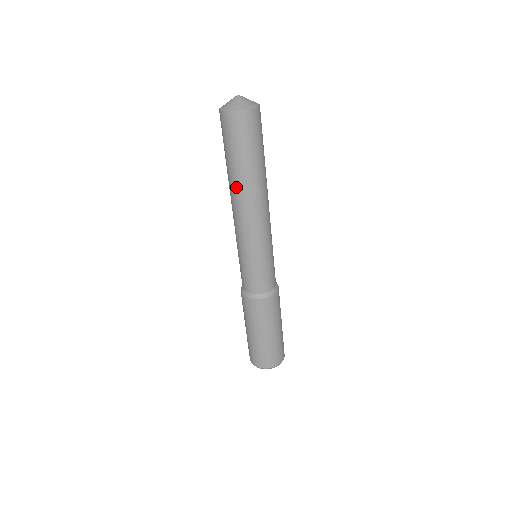
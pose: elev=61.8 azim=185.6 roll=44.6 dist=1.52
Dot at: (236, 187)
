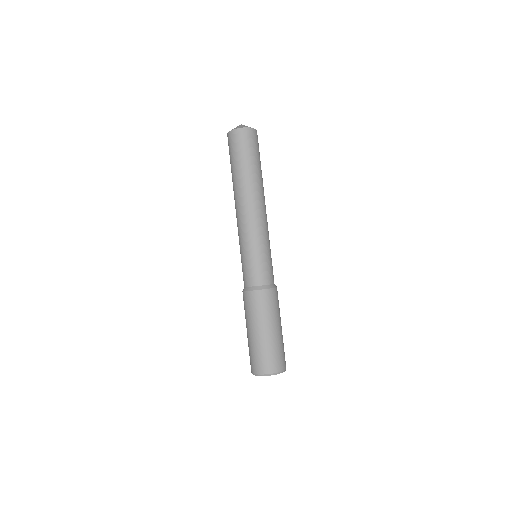
Dot at: (239, 187)
